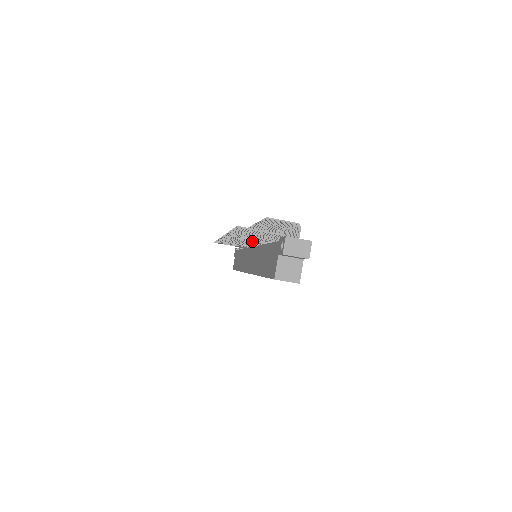
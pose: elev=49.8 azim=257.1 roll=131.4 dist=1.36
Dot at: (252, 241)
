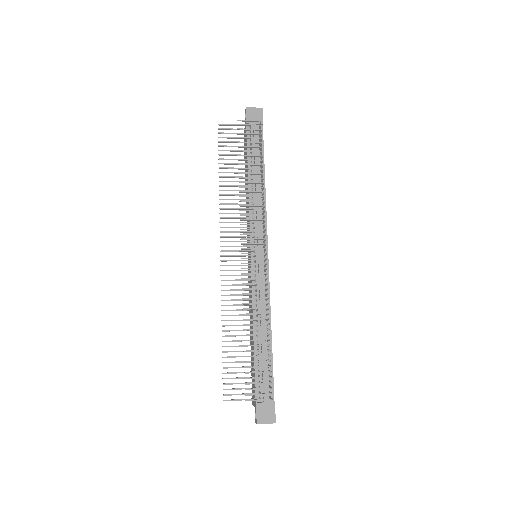
Dot at: occluded
